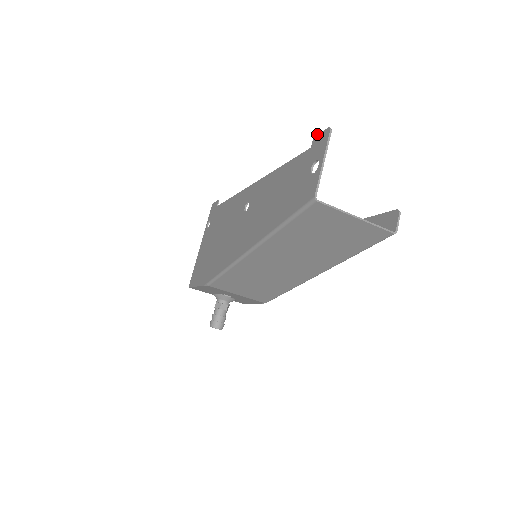
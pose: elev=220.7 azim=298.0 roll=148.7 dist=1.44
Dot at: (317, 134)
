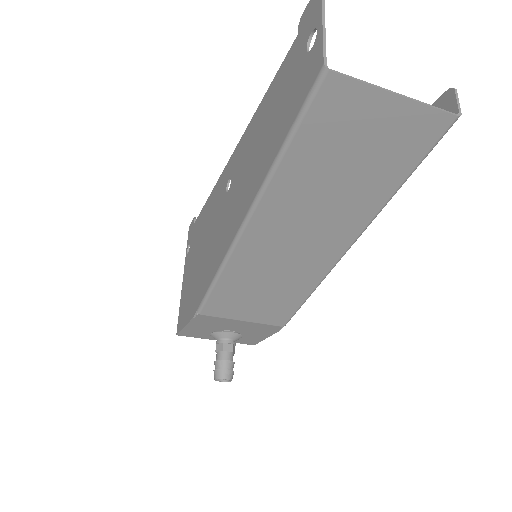
Dot at: occluded
